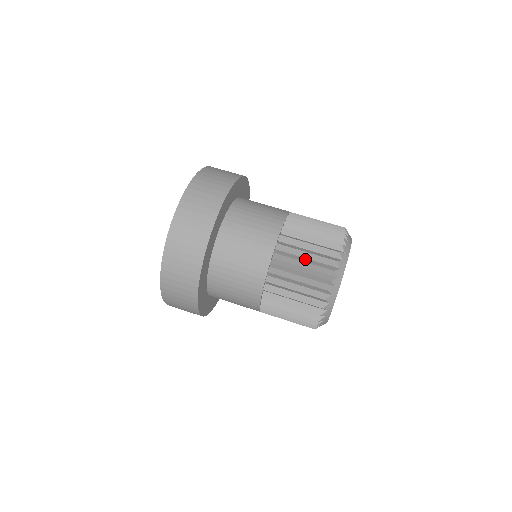
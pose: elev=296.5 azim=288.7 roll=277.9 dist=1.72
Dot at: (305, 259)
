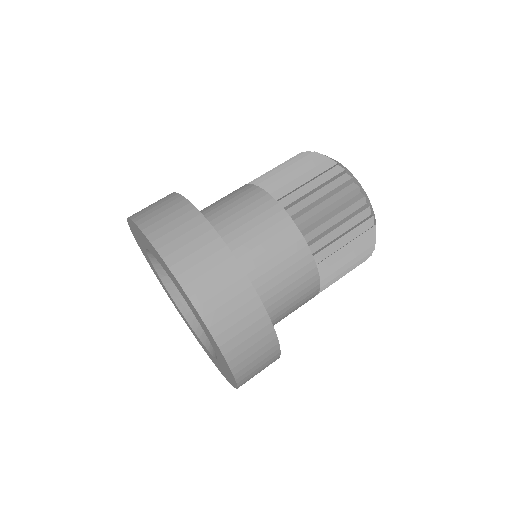
Dot at: (346, 257)
